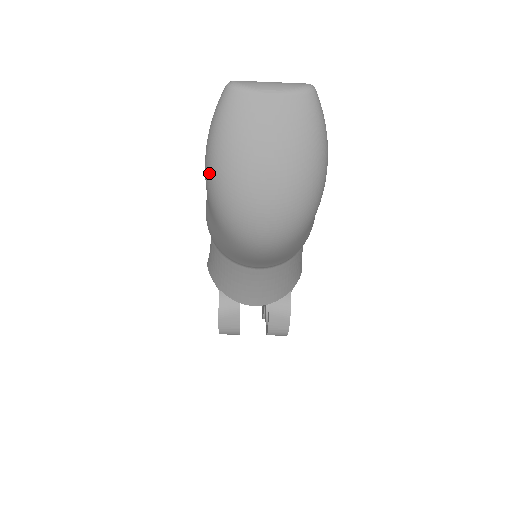
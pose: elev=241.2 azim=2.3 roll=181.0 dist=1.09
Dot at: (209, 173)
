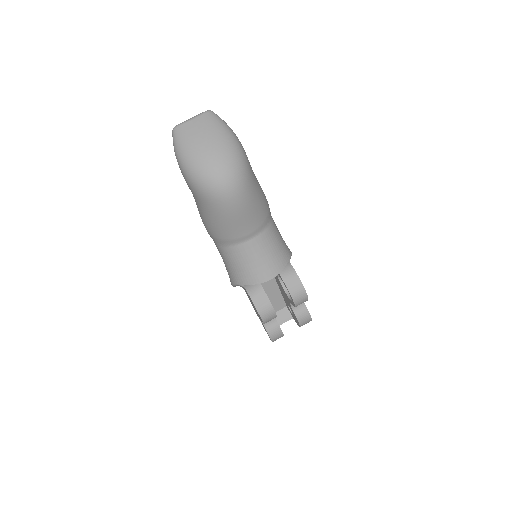
Dot at: (184, 171)
